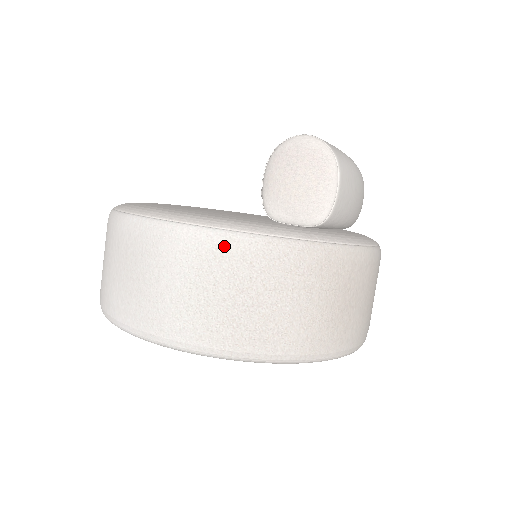
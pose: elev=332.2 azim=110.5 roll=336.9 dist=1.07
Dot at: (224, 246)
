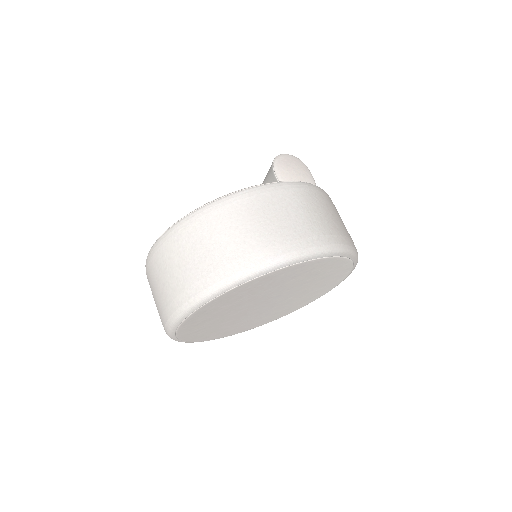
Dot at: (309, 188)
